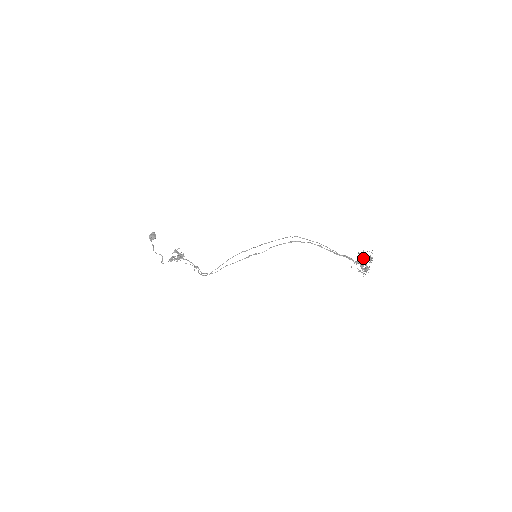
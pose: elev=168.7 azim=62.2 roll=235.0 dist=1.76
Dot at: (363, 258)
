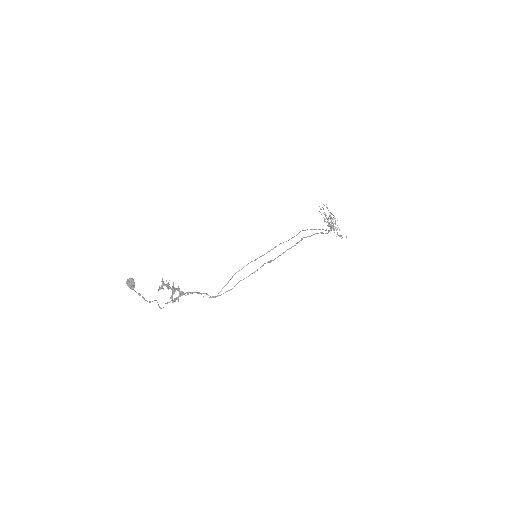
Dot at: (329, 218)
